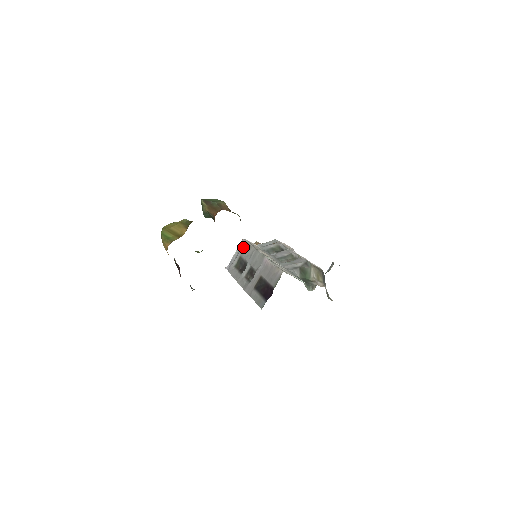
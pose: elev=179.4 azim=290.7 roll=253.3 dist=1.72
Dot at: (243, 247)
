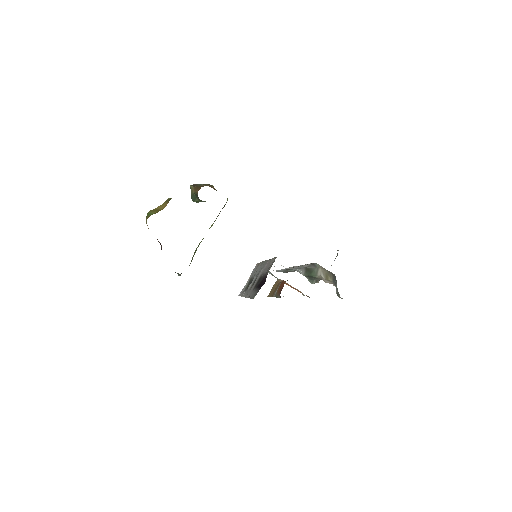
Dot at: (255, 269)
